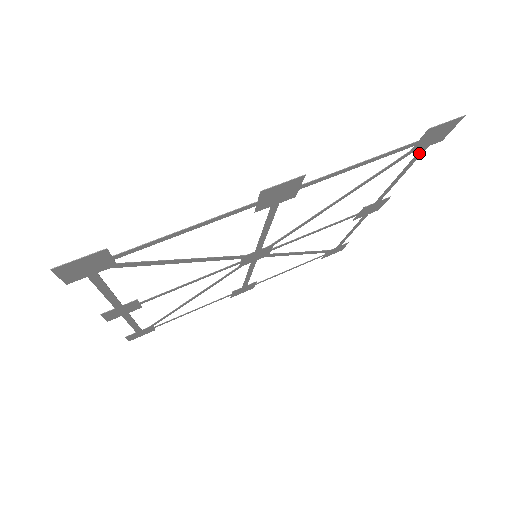
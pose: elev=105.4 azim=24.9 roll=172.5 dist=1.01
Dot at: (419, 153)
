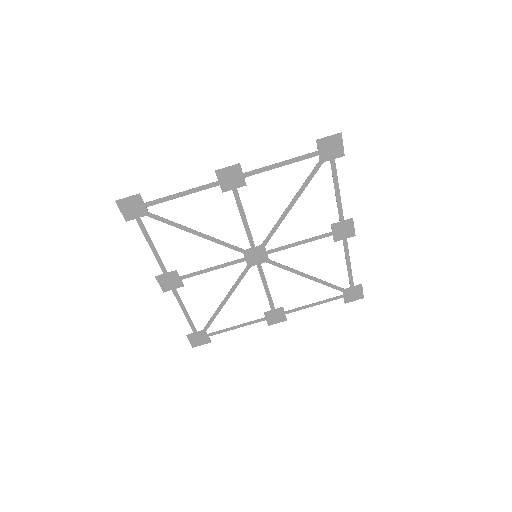
Dot at: (332, 165)
